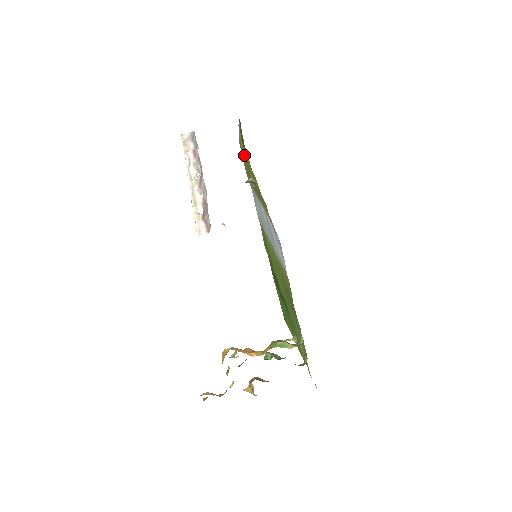
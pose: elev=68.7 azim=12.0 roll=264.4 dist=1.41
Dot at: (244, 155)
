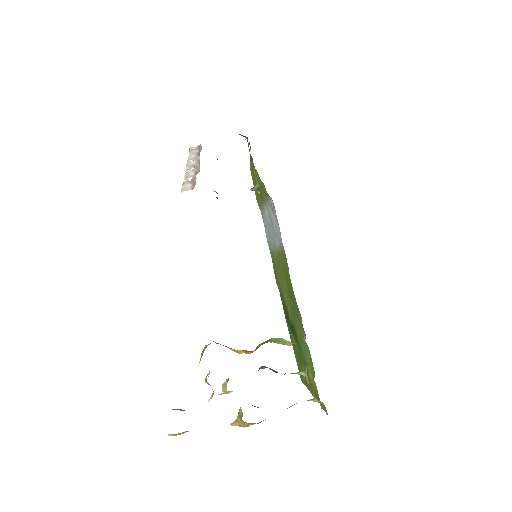
Dot at: occluded
